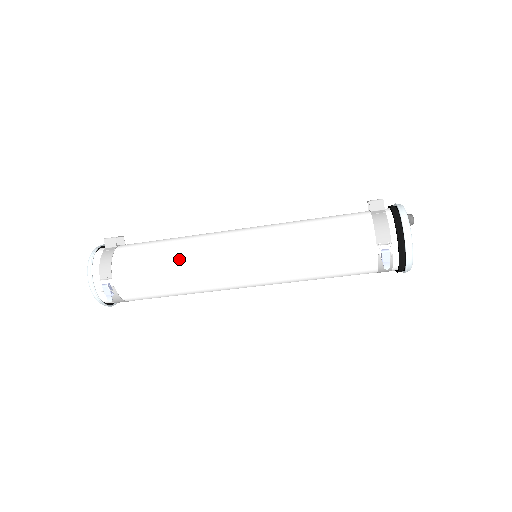
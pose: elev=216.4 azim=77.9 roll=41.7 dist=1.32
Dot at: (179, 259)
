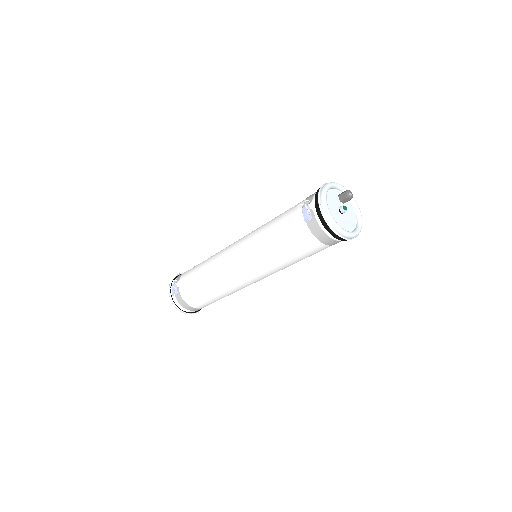
Dot at: (209, 259)
